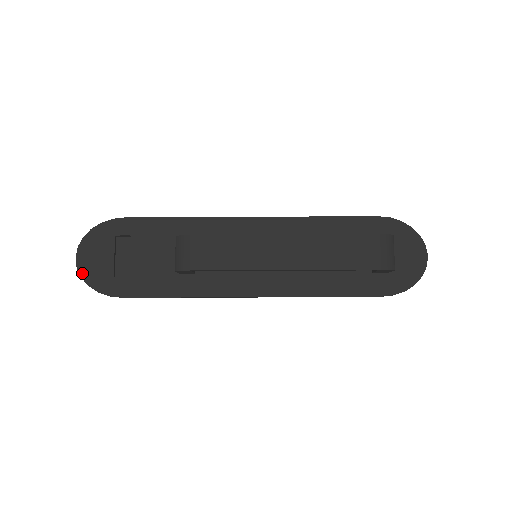
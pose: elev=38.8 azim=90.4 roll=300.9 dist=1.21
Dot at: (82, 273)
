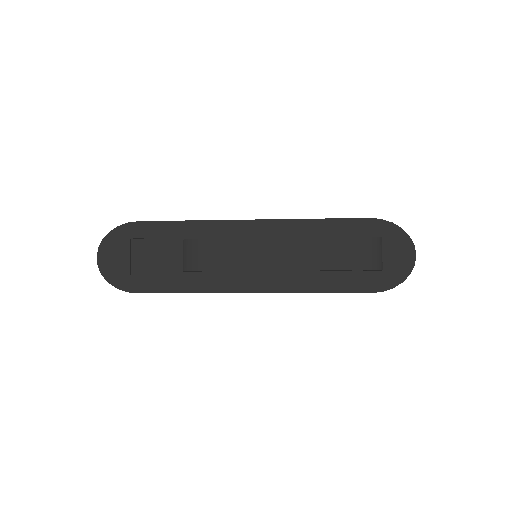
Dot at: (103, 271)
